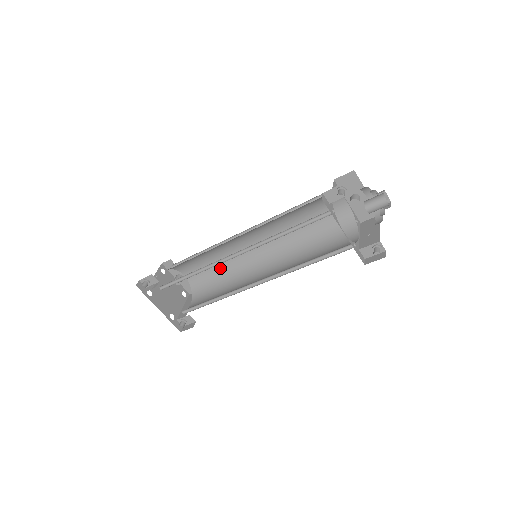
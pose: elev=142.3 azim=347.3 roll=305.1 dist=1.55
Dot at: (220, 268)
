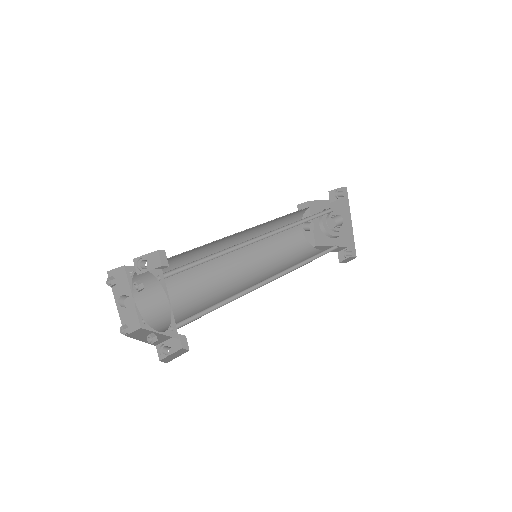
Dot at: (187, 286)
